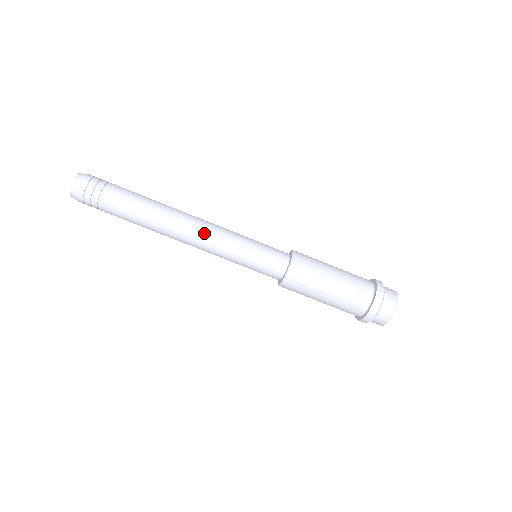
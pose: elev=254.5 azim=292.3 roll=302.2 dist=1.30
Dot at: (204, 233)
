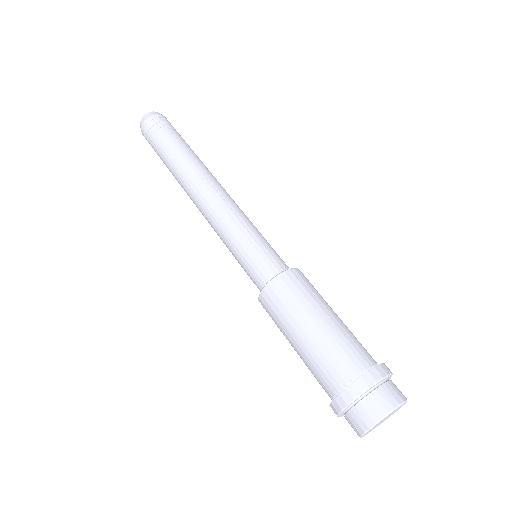
Dot at: (211, 204)
